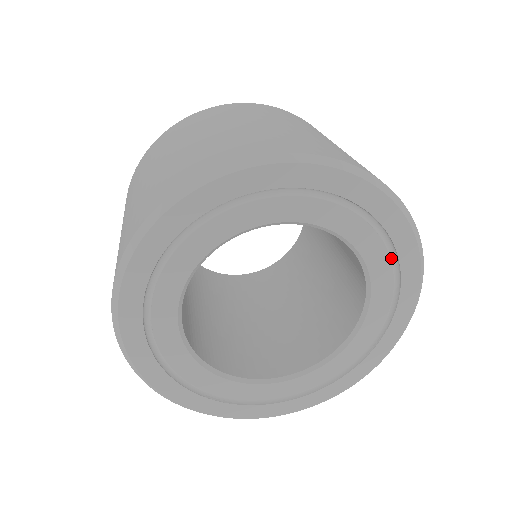
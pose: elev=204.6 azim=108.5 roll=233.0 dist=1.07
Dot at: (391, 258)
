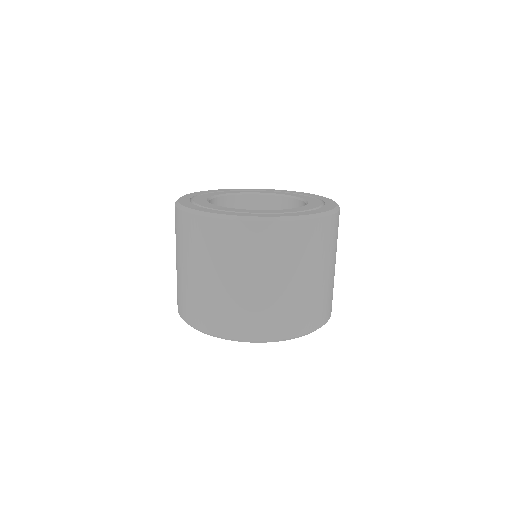
Dot at: occluded
